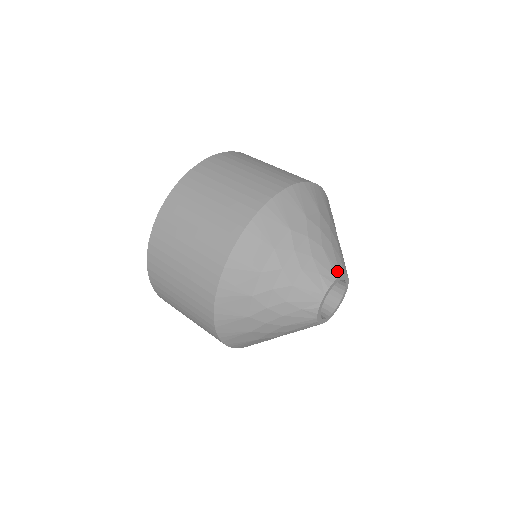
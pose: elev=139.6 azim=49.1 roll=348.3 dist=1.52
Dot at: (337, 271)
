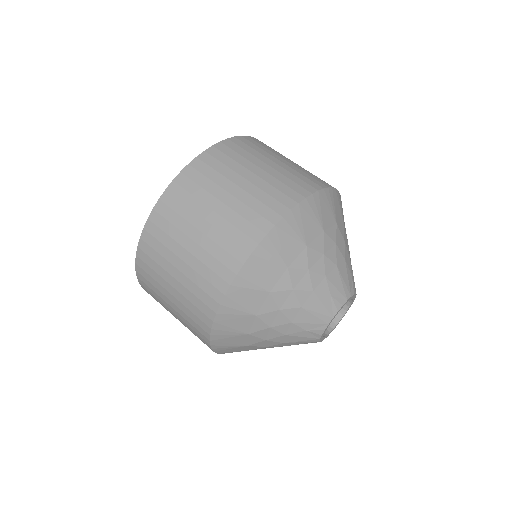
Dot at: (348, 292)
